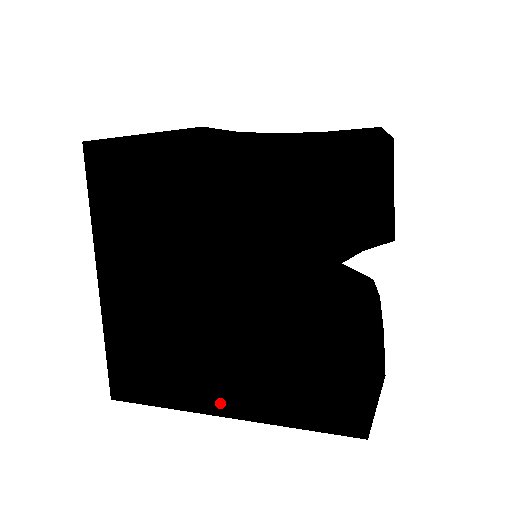
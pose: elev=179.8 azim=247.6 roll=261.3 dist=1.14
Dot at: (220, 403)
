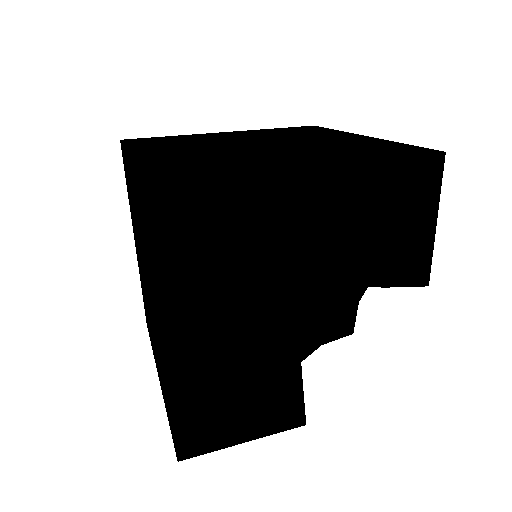
Dot at: (157, 368)
